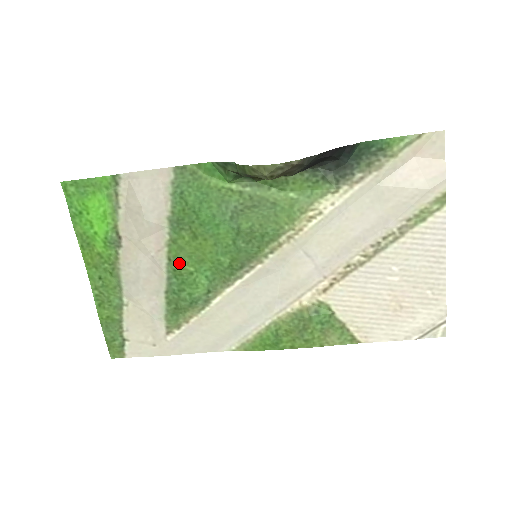
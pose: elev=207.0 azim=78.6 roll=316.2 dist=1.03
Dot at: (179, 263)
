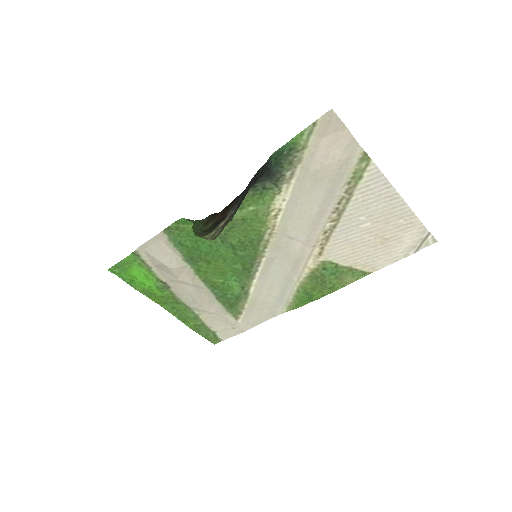
Dot at: (211, 281)
